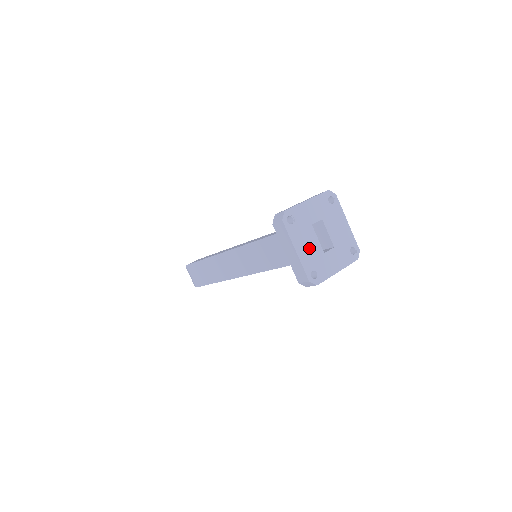
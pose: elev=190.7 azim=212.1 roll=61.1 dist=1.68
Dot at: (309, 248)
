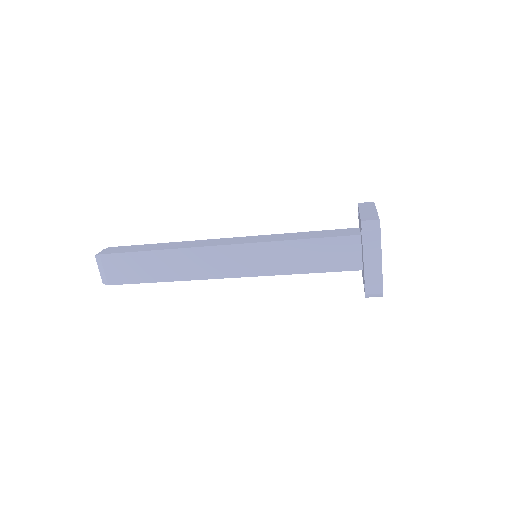
Dot at: occluded
